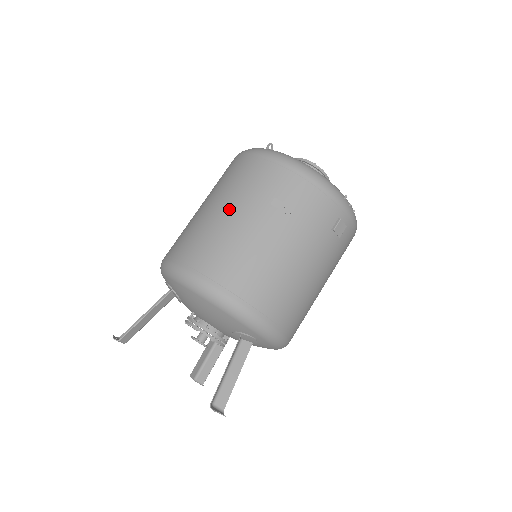
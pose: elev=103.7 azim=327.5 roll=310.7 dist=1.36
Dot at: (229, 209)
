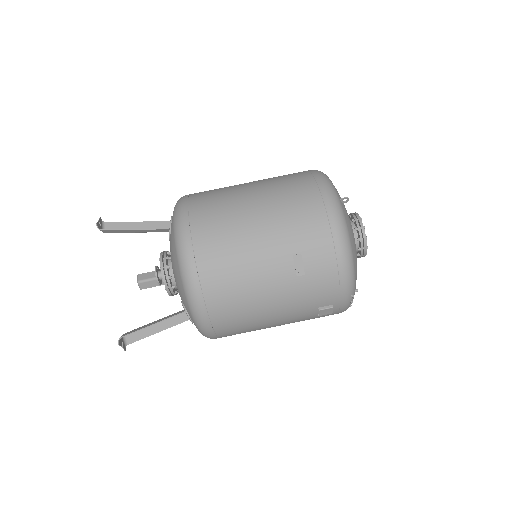
Dot at: (262, 225)
